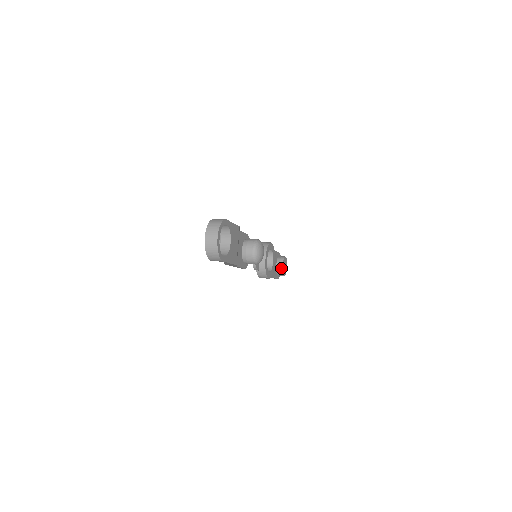
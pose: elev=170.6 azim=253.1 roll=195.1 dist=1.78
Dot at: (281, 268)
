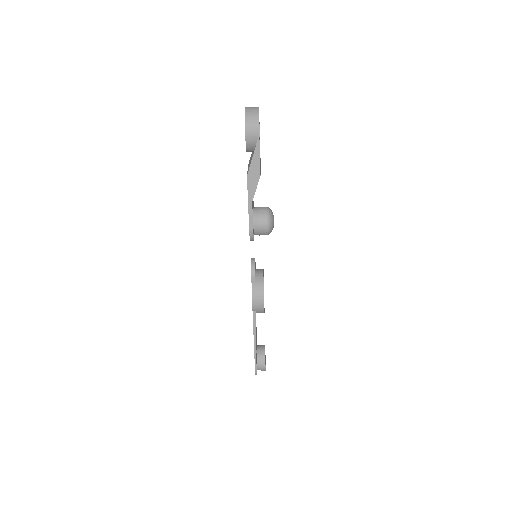
Dot at: (263, 350)
